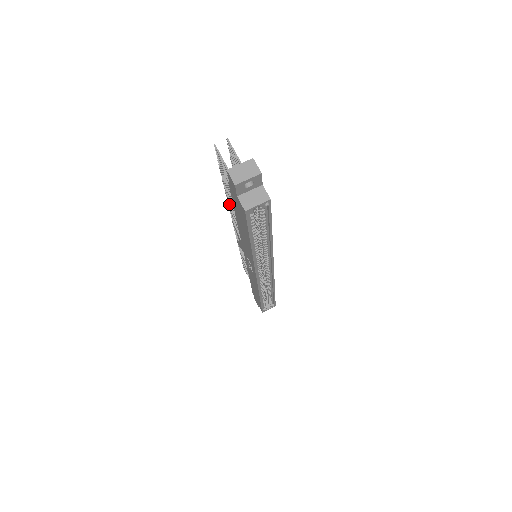
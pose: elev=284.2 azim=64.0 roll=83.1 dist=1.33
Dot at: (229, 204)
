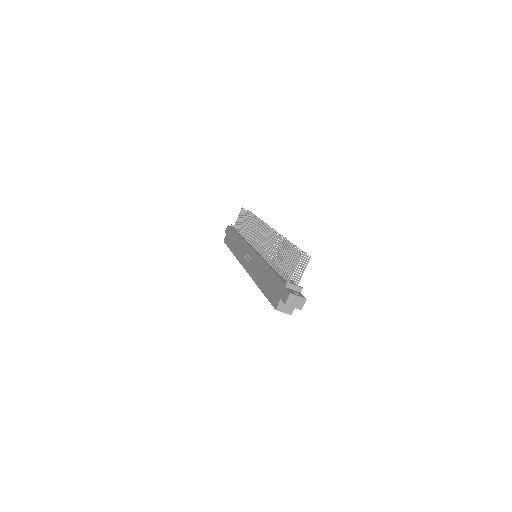
Dot at: (275, 237)
